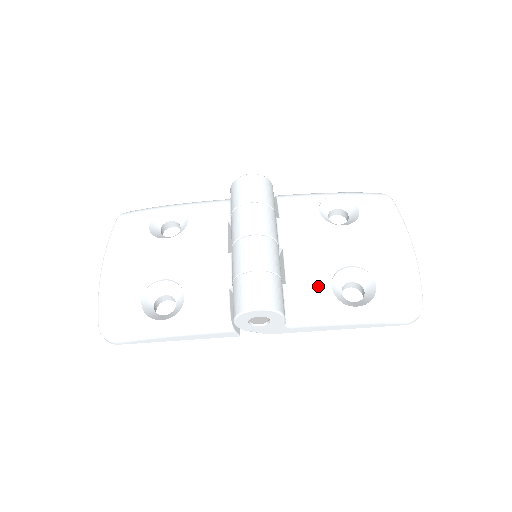
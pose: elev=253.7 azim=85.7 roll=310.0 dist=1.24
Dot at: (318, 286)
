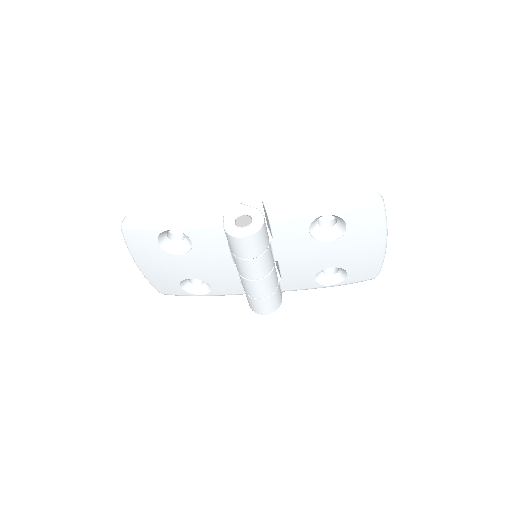
Dot at: (305, 280)
